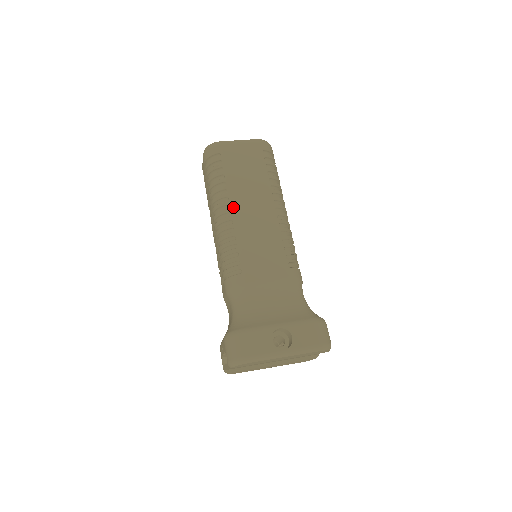
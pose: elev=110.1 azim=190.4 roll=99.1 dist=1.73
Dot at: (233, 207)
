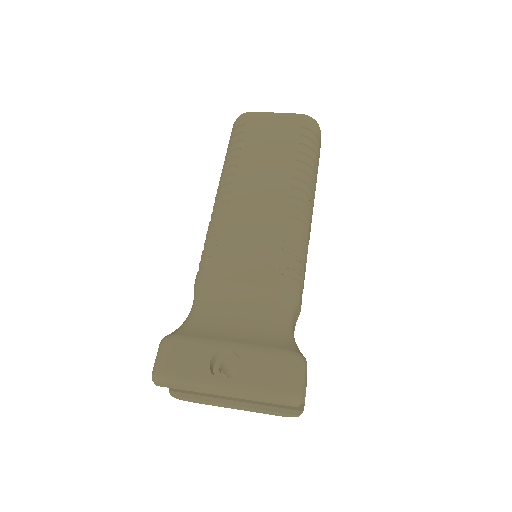
Dot at: (236, 186)
